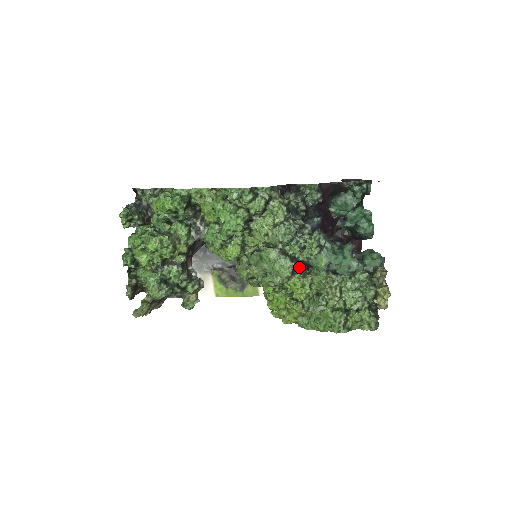
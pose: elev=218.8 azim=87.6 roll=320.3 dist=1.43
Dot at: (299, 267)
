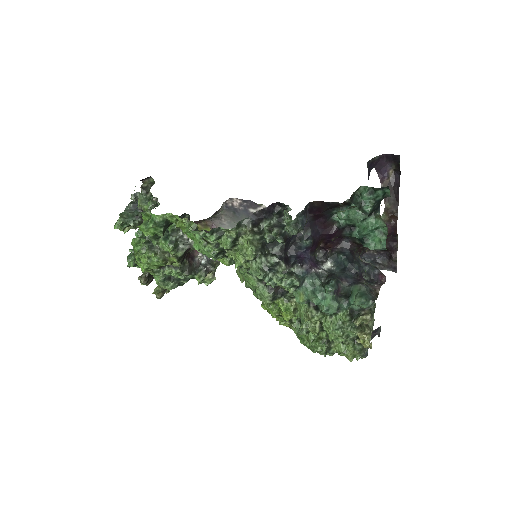
Dot at: (284, 290)
